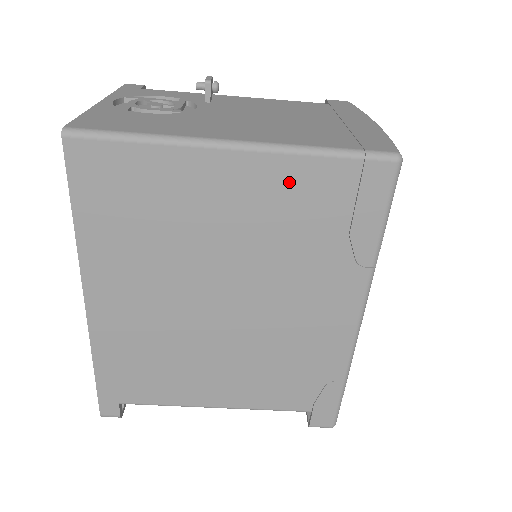
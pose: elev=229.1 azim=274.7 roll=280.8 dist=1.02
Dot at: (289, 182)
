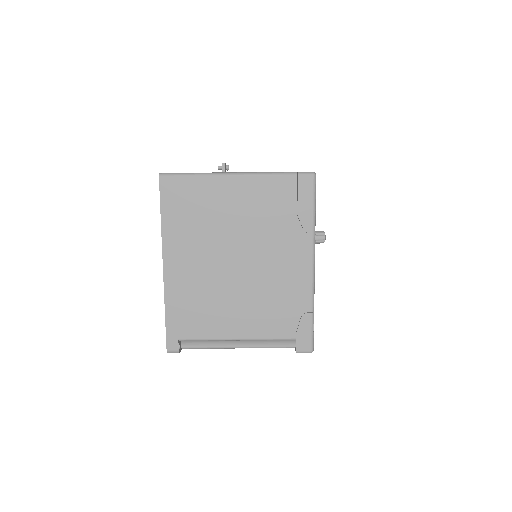
Dot at: (264, 189)
